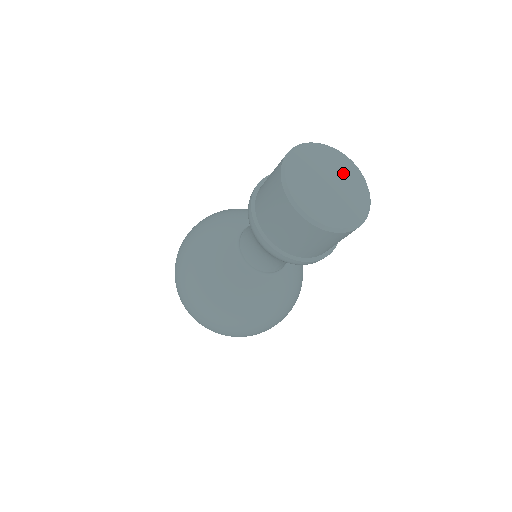
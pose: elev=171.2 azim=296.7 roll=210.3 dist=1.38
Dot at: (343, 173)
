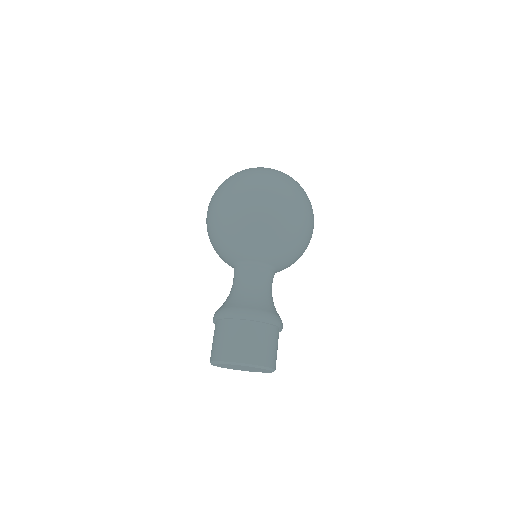
Dot at: (256, 369)
